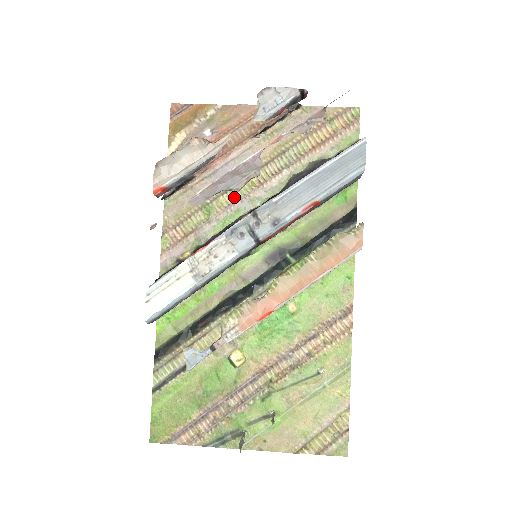
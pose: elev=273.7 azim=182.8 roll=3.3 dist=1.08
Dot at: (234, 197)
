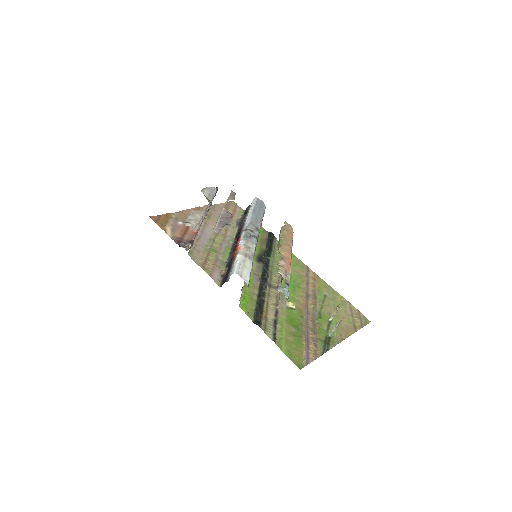
Dot at: (219, 243)
